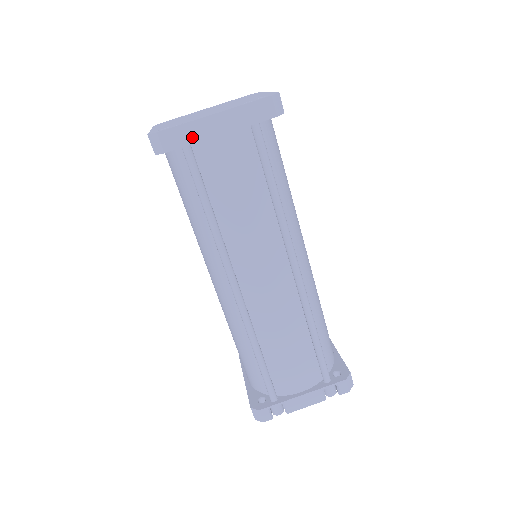
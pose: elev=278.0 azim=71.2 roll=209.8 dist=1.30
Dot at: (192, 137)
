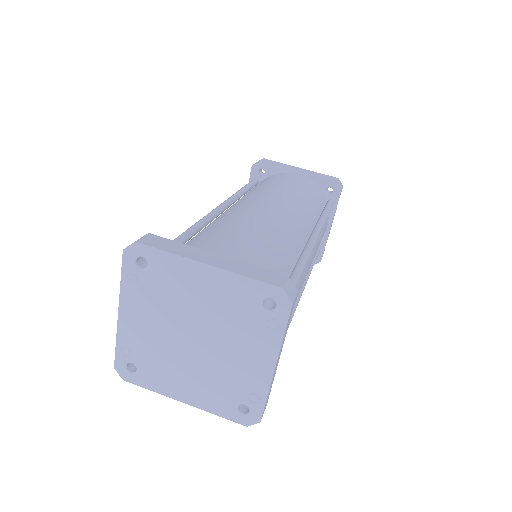
Dot at: (272, 383)
